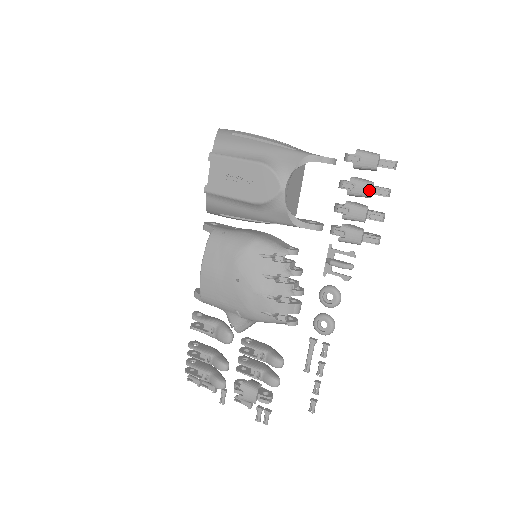
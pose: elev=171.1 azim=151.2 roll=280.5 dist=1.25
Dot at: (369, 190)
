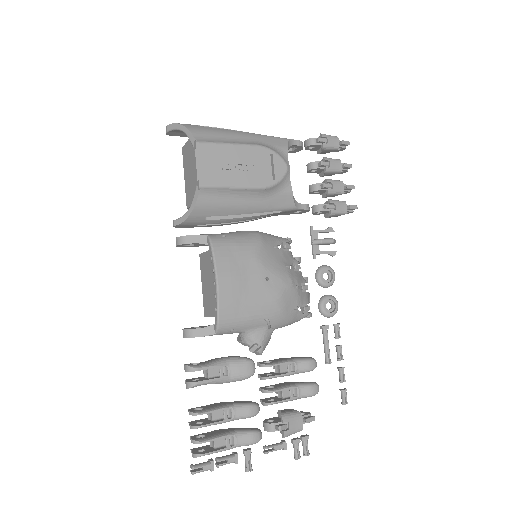
Dot at: (340, 165)
